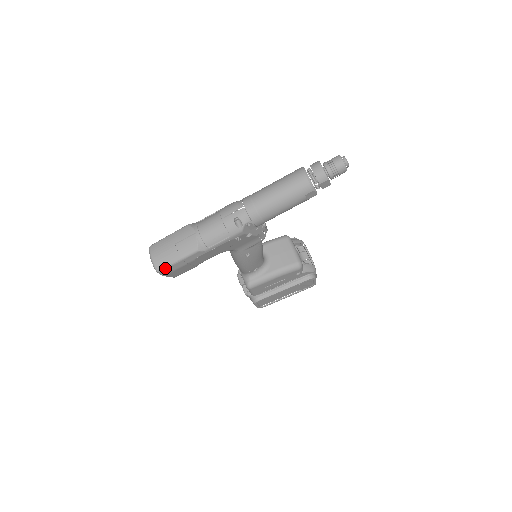
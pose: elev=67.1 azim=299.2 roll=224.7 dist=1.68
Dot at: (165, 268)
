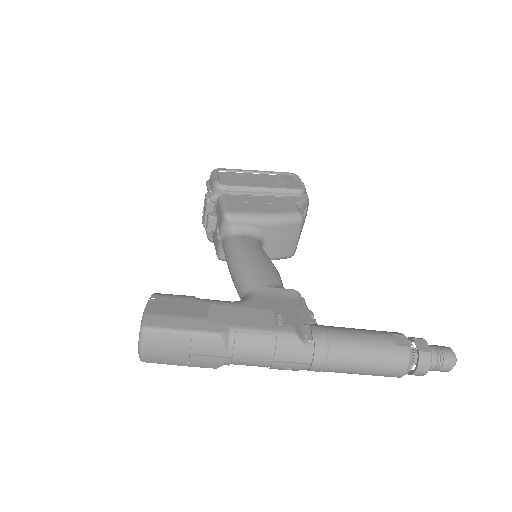
Dot at: occluded
